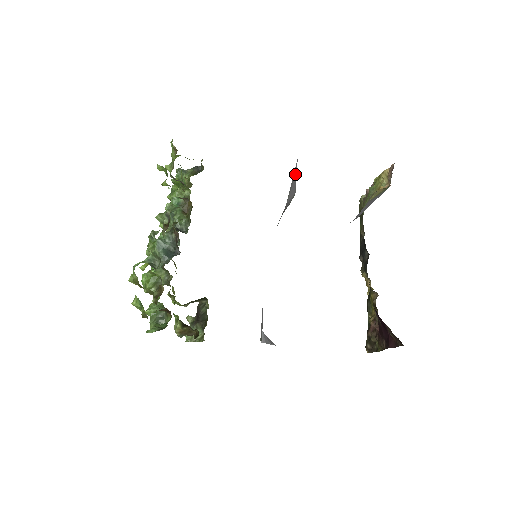
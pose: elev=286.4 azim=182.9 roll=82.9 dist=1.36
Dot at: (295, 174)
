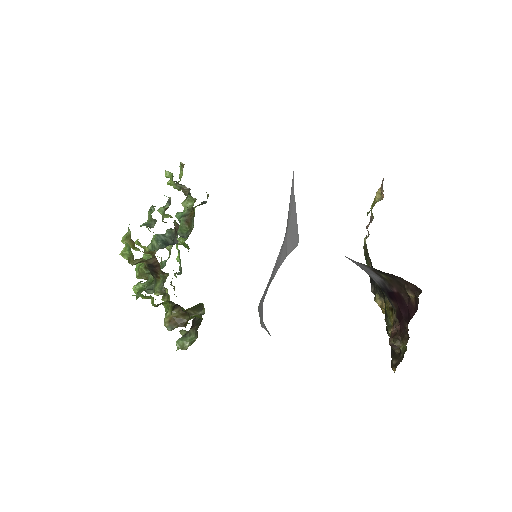
Dot at: (294, 203)
